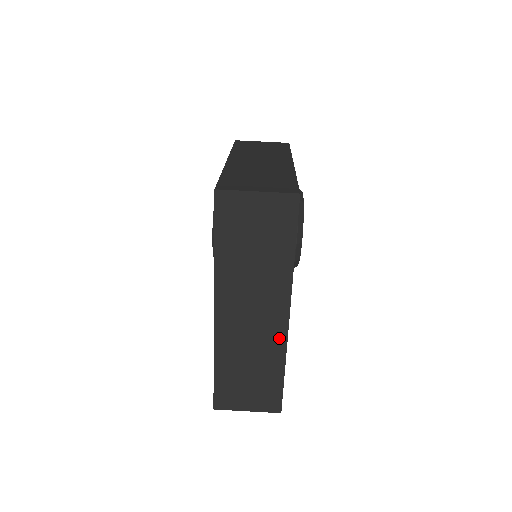
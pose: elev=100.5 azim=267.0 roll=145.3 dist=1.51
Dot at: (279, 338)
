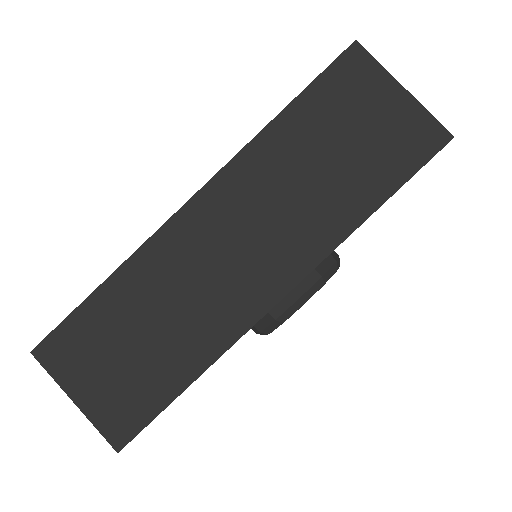
Dot at: (237, 319)
